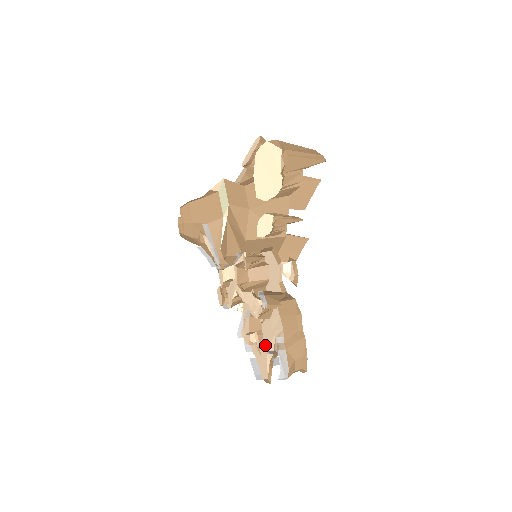
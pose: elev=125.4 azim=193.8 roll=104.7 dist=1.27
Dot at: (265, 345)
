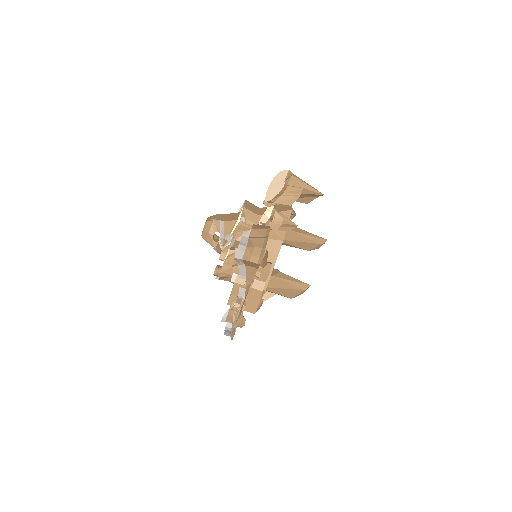
Dot at: (241, 302)
